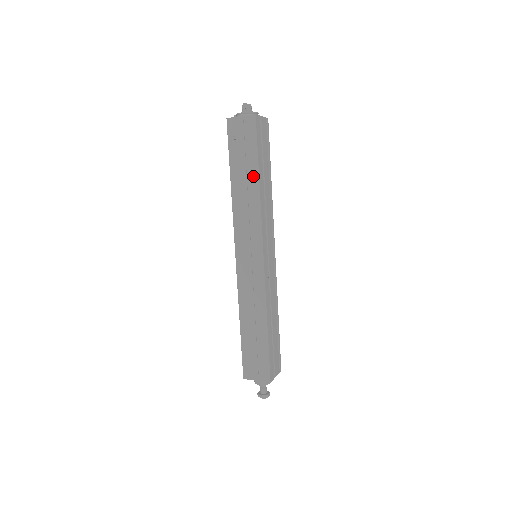
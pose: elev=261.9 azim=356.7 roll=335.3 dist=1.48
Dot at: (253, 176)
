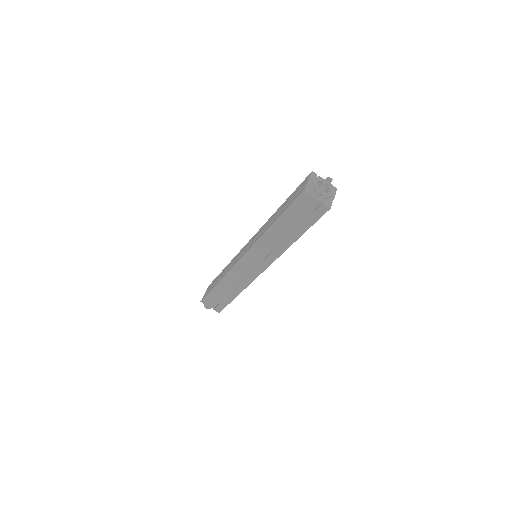
Dot at: (294, 236)
